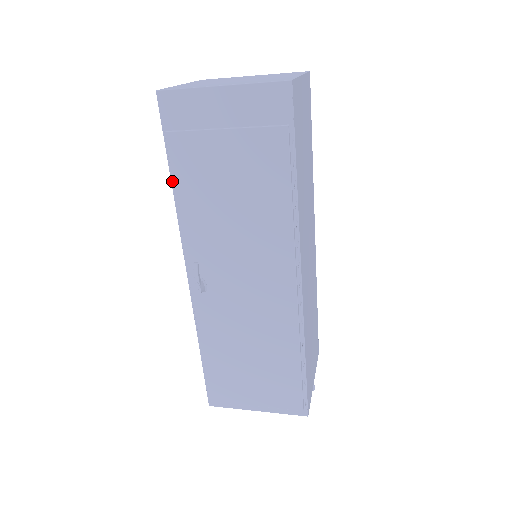
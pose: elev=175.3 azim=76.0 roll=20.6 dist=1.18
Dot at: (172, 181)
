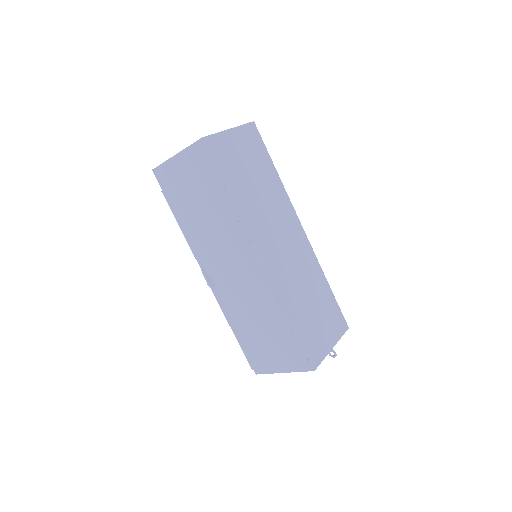
Dot at: occluded
